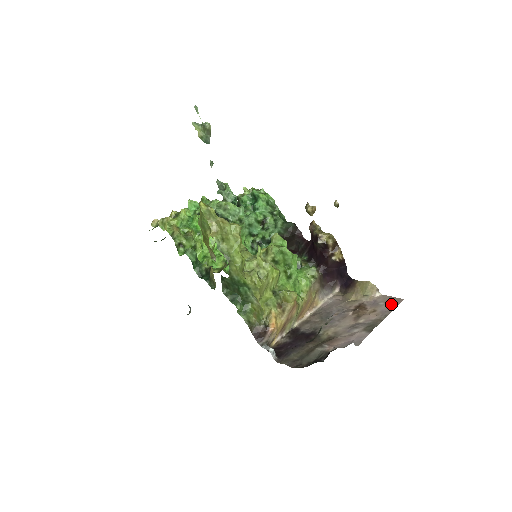
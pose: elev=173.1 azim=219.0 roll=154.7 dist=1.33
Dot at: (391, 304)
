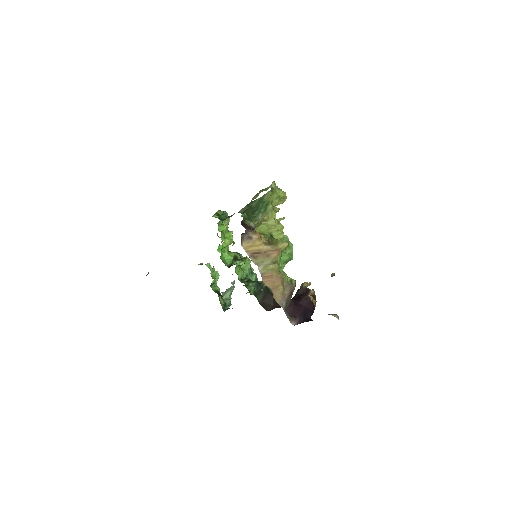
Dot at: occluded
